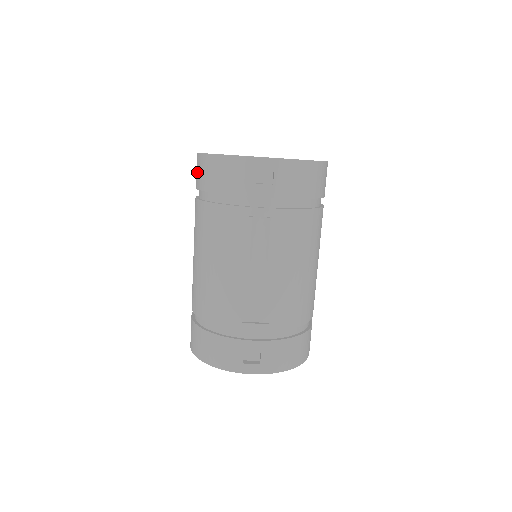
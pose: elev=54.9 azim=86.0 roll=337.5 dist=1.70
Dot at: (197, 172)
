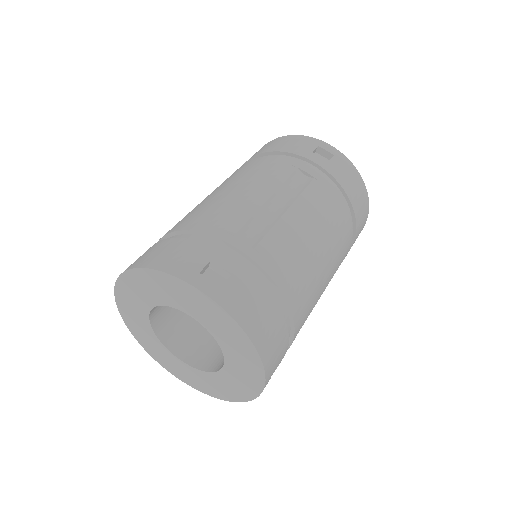
Dot at: occluded
